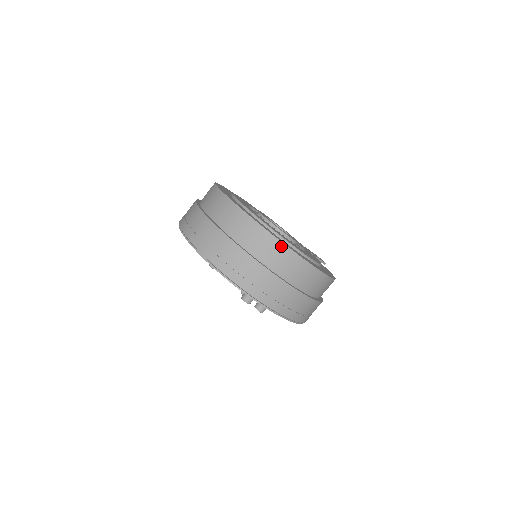
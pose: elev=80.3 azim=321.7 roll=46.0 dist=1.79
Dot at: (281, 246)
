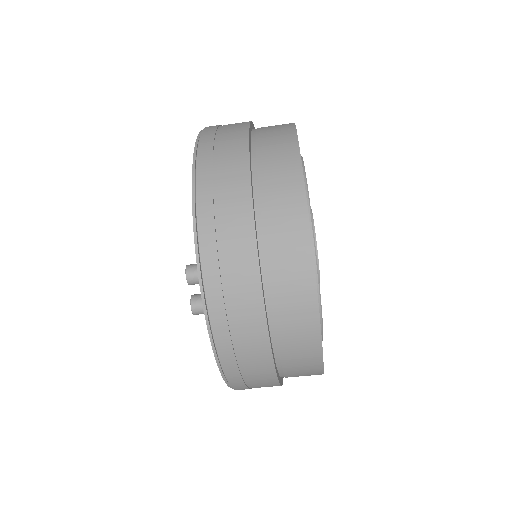
Dot at: (306, 247)
